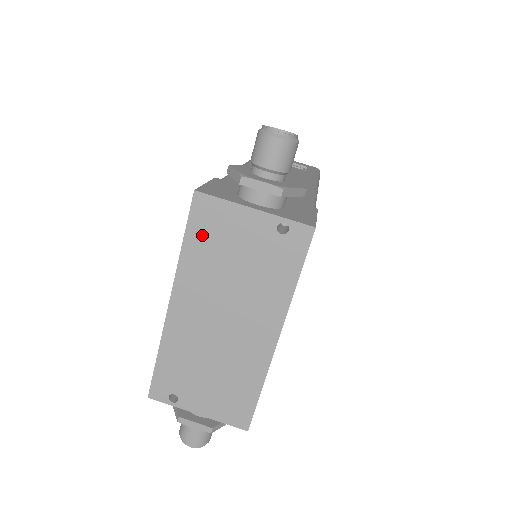
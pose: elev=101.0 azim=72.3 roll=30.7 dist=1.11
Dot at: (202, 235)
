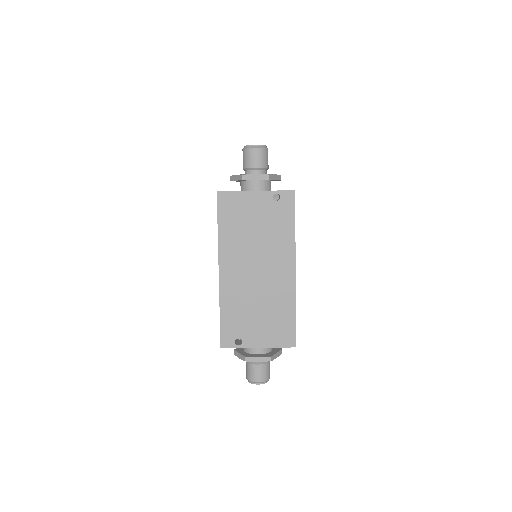
Dot at: (229, 218)
